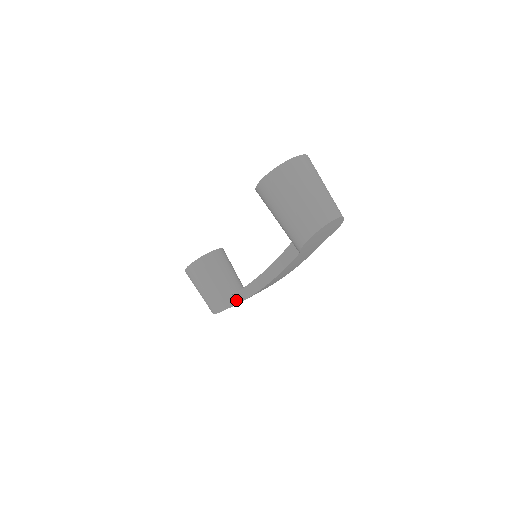
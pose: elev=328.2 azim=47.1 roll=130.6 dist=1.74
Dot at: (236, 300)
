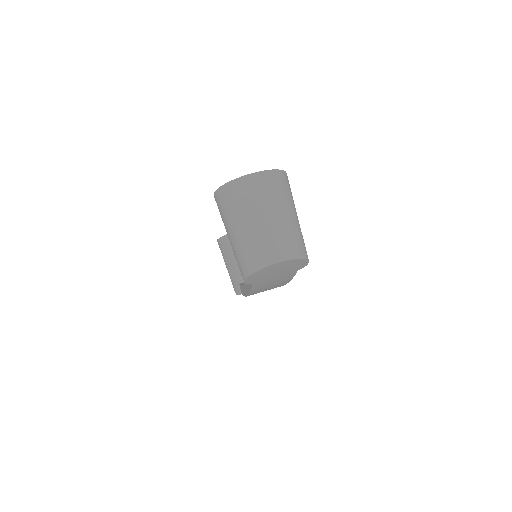
Dot at: (243, 292)
